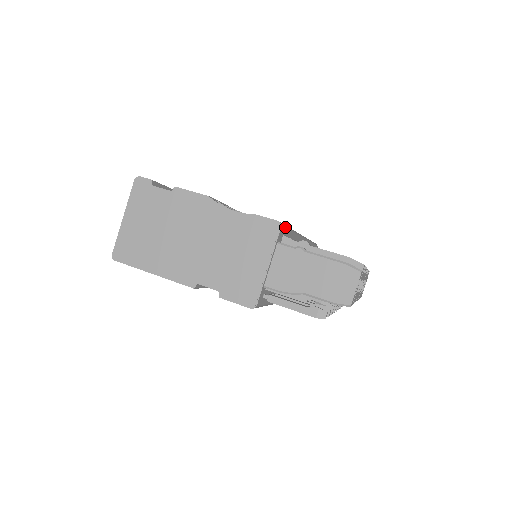
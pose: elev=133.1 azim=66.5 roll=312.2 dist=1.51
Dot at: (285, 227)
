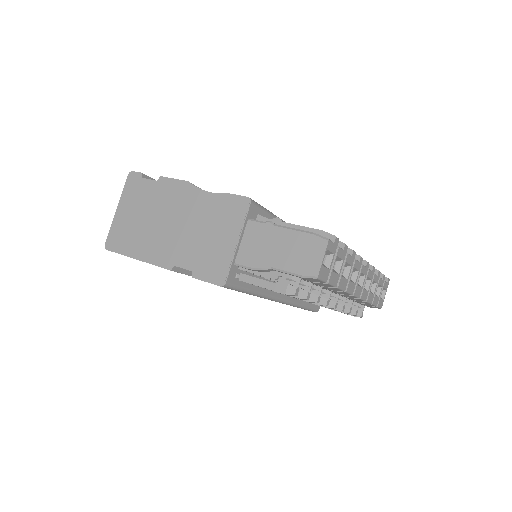
Dot at: (260, 207)
